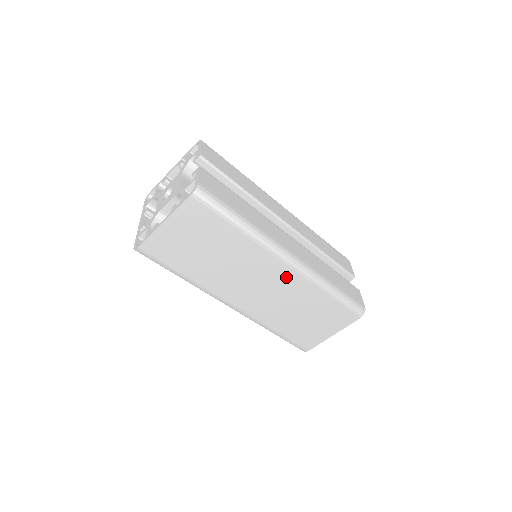
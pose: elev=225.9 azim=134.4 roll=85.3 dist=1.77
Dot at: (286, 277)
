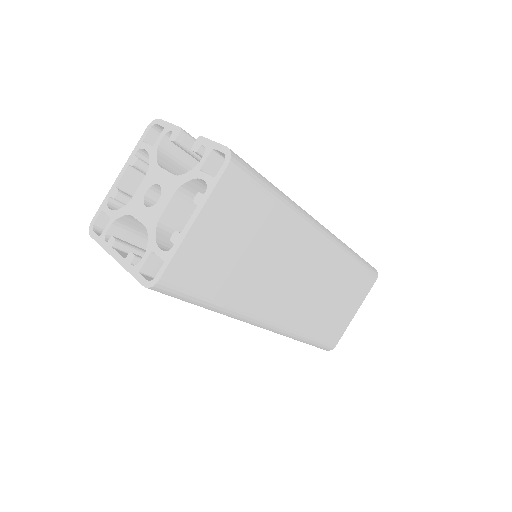
Dot at: (320, 255)
